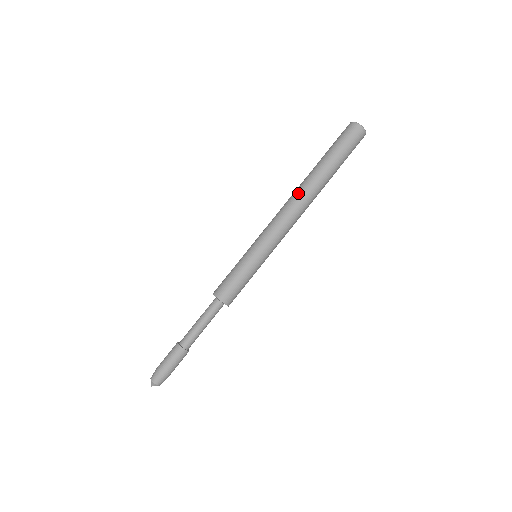
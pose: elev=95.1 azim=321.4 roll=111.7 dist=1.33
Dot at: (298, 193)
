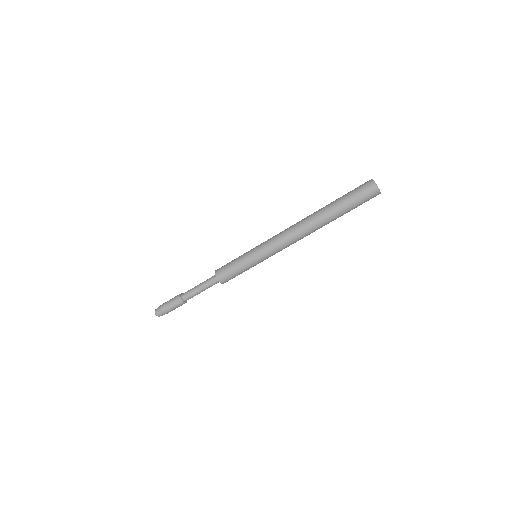
Dot at: (303, 220)
